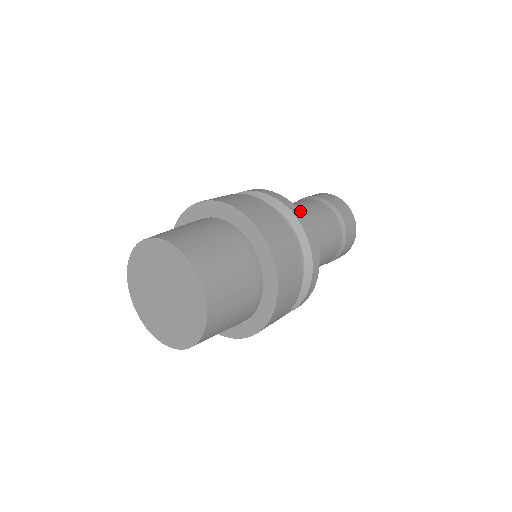
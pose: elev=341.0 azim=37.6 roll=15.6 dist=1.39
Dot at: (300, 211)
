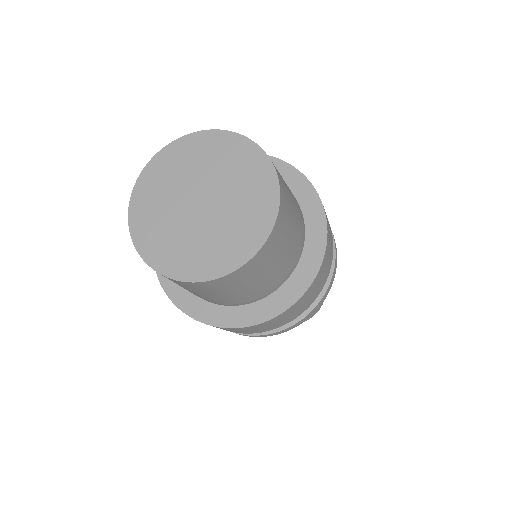
Dot at: occluded
